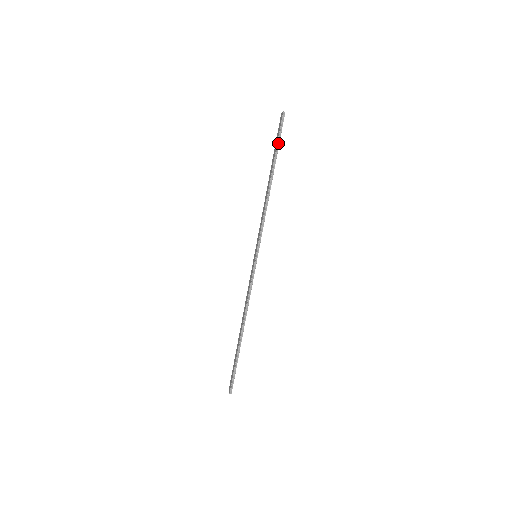
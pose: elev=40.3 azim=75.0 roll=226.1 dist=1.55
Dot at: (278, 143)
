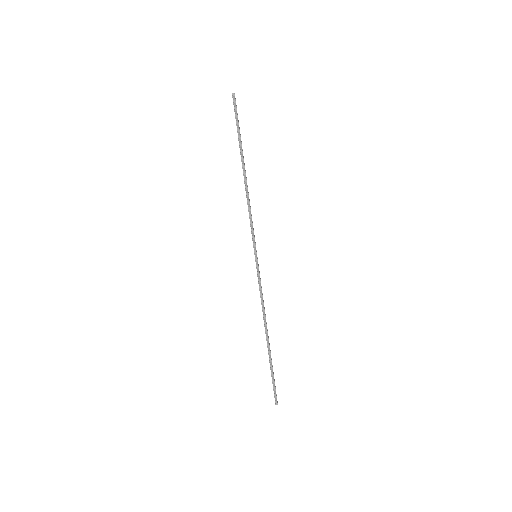
Dot at: (238, 129)
